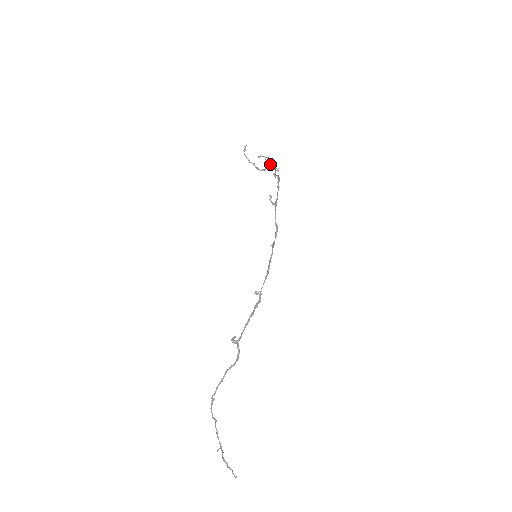
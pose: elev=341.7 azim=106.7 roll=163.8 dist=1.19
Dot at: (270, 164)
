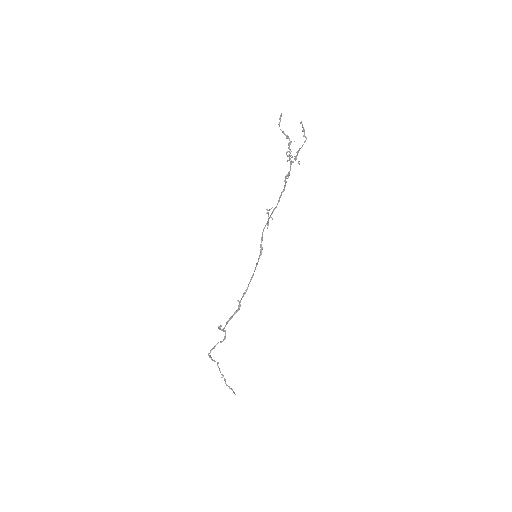
Dot at: (289, 157)
